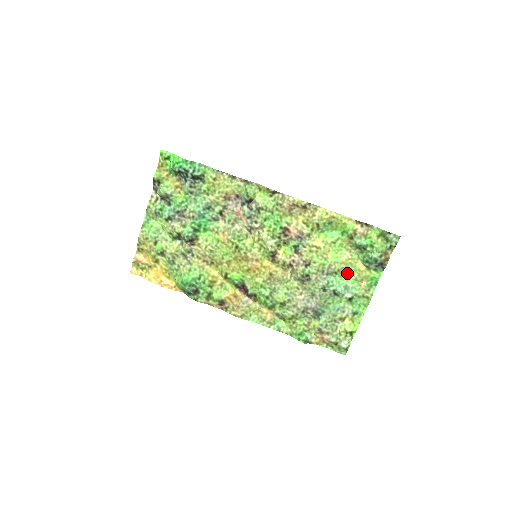
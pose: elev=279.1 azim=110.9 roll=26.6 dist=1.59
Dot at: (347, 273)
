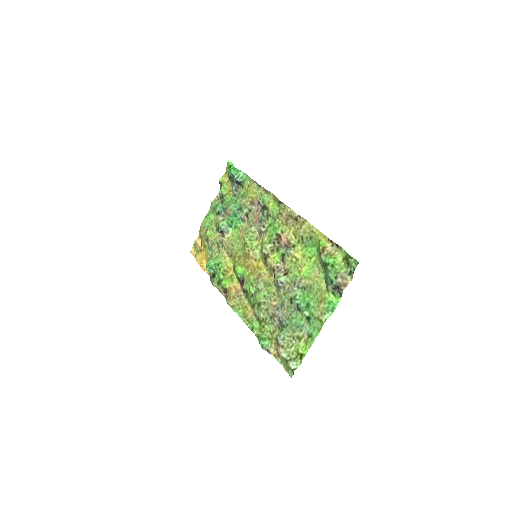
Dot at: (313, 291)
